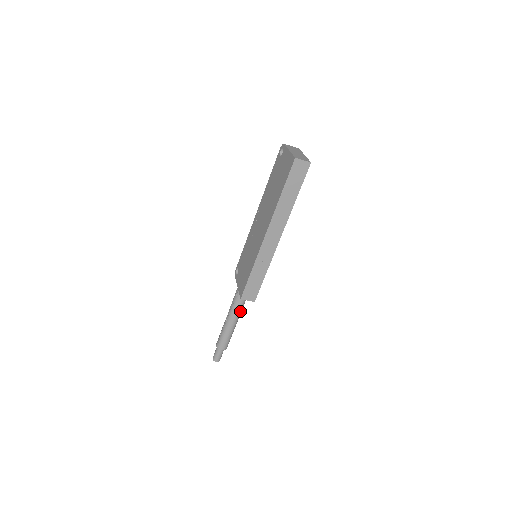
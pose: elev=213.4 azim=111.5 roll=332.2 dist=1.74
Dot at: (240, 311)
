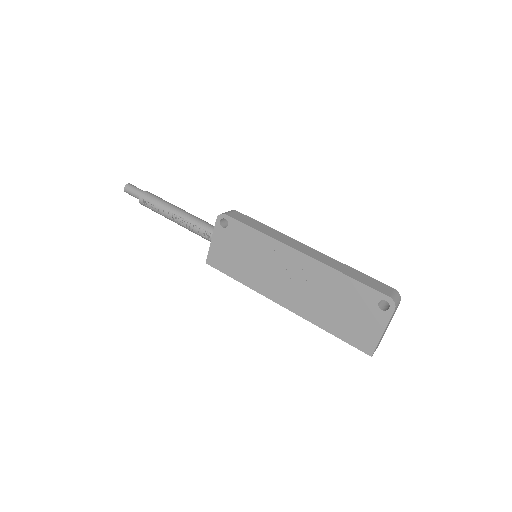
Dot at: occluded
